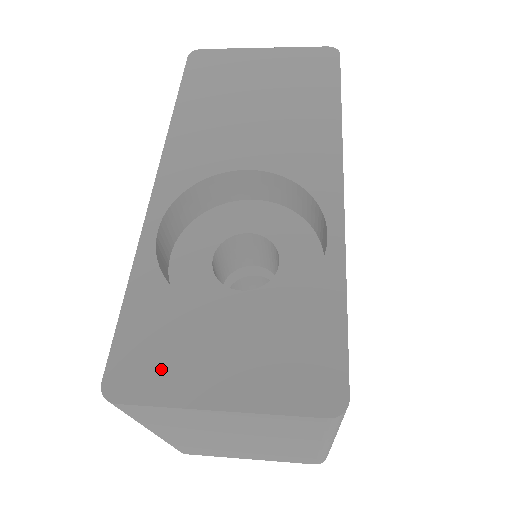
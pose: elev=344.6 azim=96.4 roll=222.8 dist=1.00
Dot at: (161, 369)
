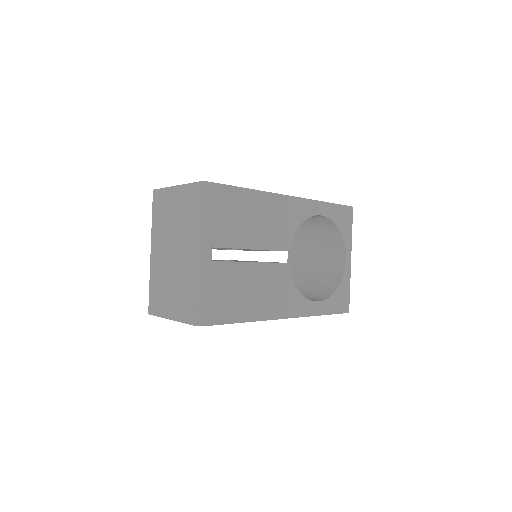
Dot at: occluded
